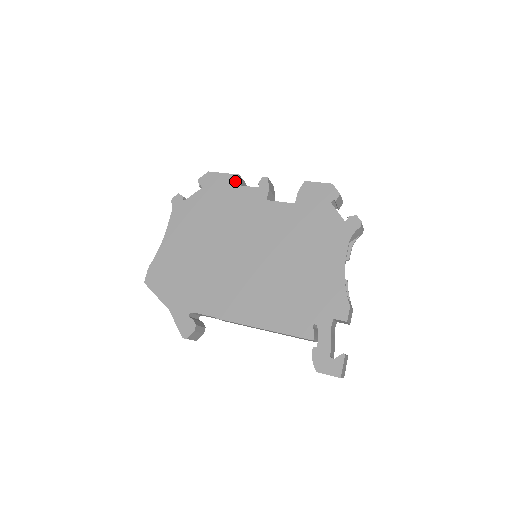
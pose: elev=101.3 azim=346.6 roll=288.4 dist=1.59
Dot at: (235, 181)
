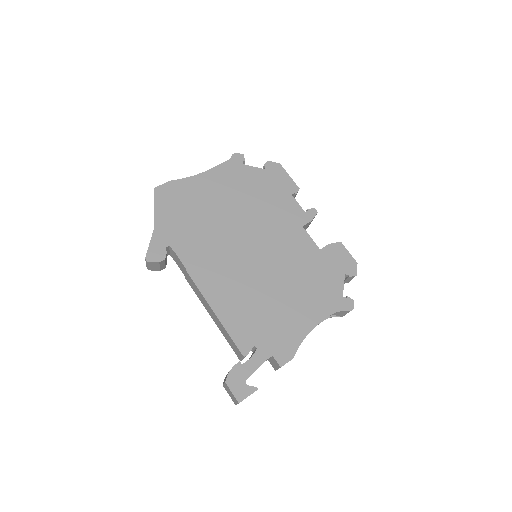
Dot at: (293, 190)
